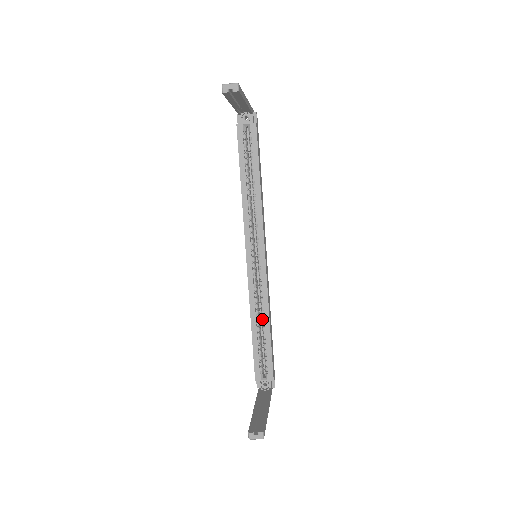
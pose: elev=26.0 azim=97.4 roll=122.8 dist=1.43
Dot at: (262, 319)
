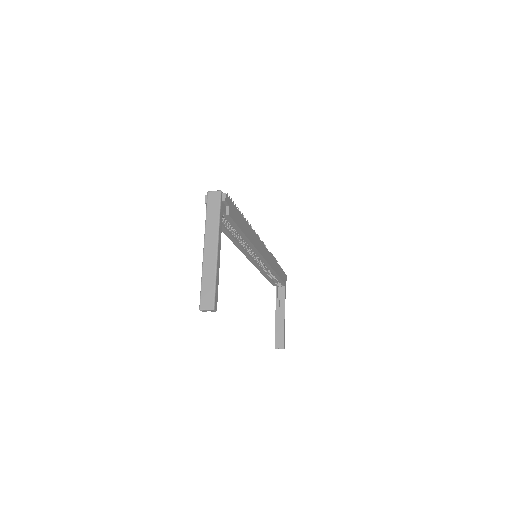
Dot at: occluded
